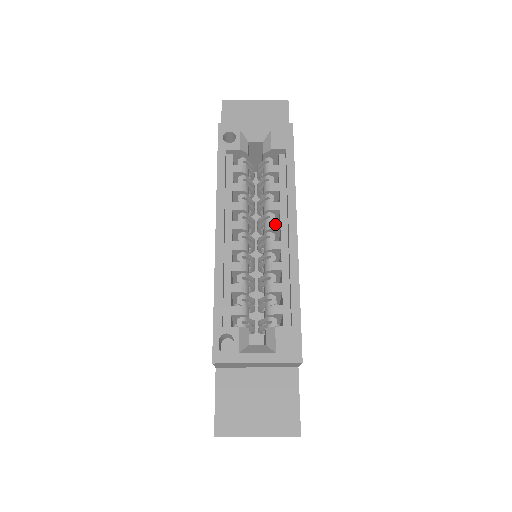
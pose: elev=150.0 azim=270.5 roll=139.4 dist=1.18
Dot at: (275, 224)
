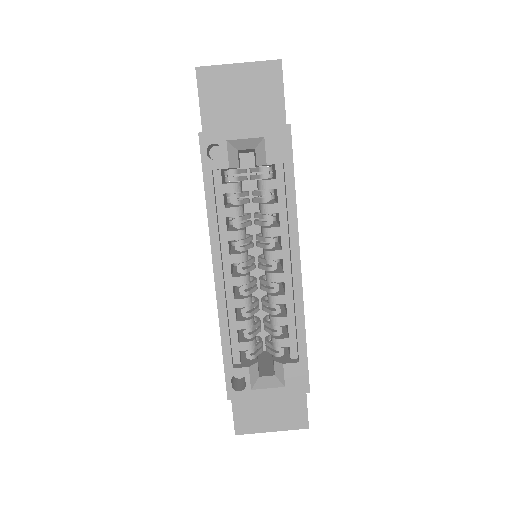
Dot at: (276, 254)
